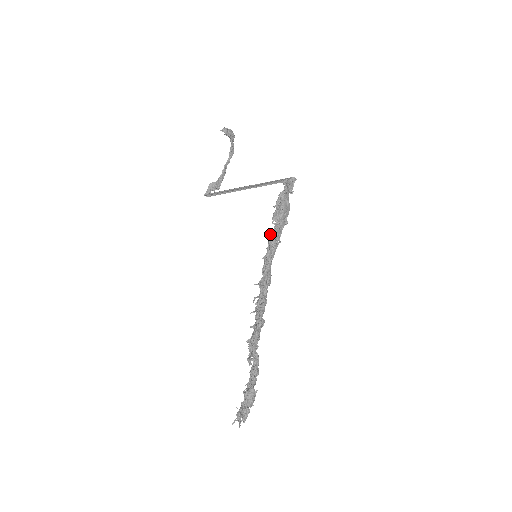
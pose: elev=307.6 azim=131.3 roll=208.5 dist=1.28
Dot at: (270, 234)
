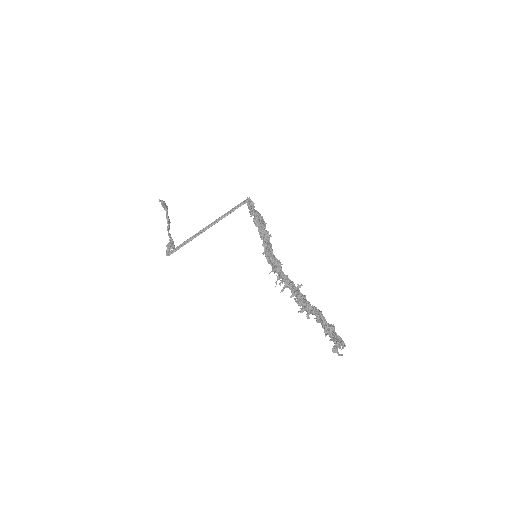
Dot at: (261, 232)
